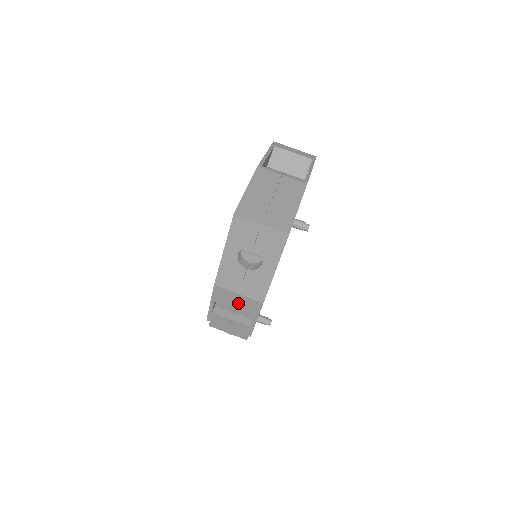
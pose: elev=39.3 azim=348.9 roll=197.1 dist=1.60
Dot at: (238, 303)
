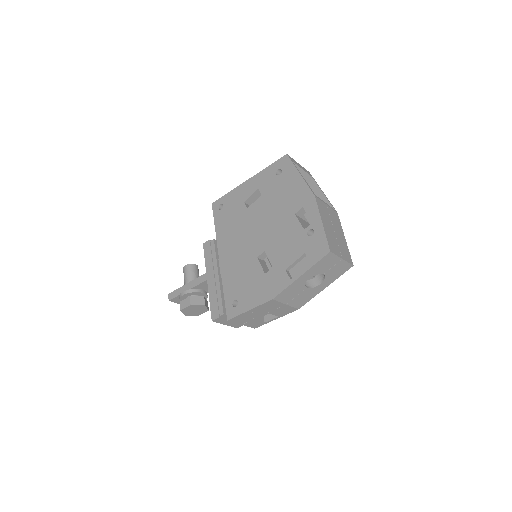
Dot at: (277, 310)
